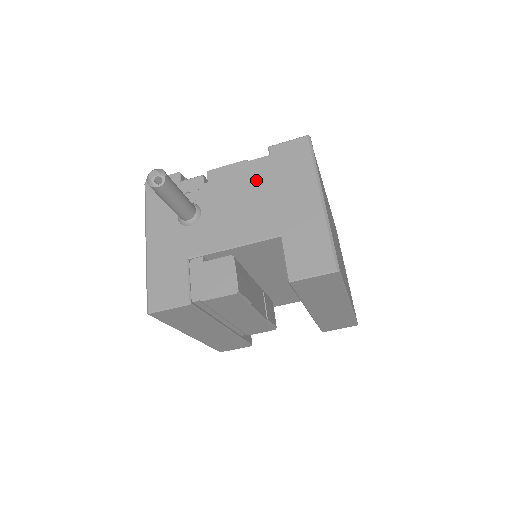
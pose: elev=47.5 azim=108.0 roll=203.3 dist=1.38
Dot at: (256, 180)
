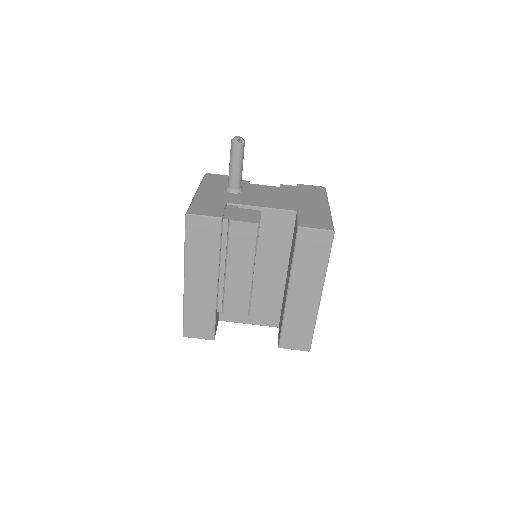
Dot at: (286, 191)
